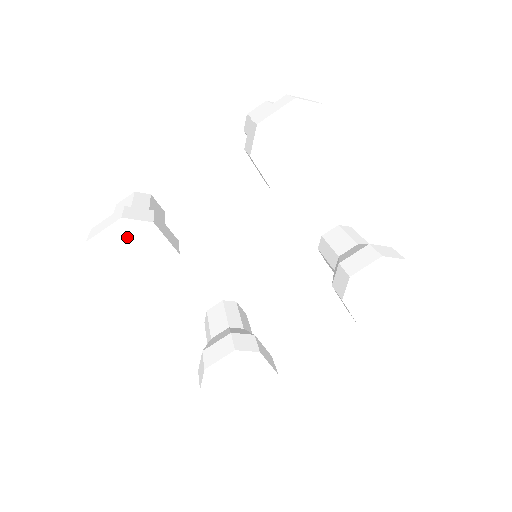
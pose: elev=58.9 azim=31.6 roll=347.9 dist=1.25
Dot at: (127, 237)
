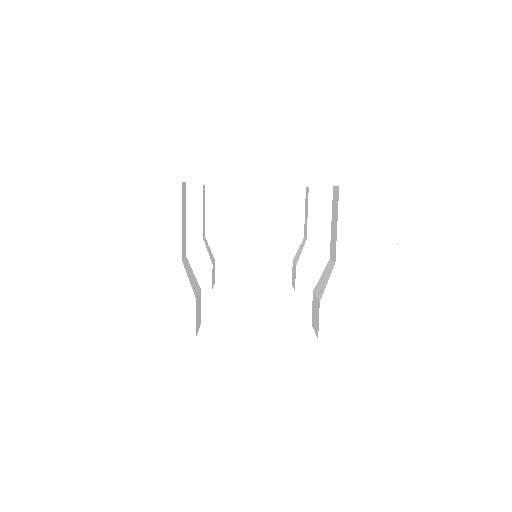
Dot at: occluded
